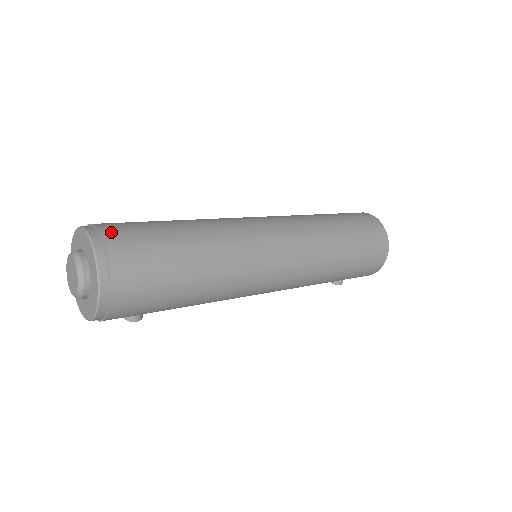
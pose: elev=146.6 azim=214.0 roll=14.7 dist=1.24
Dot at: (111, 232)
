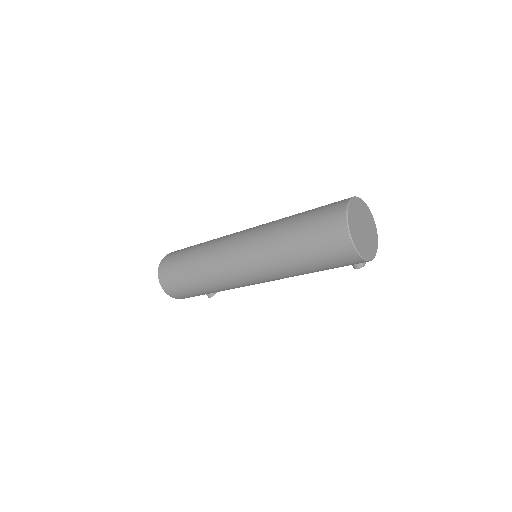
Dot at: (166, 259)
